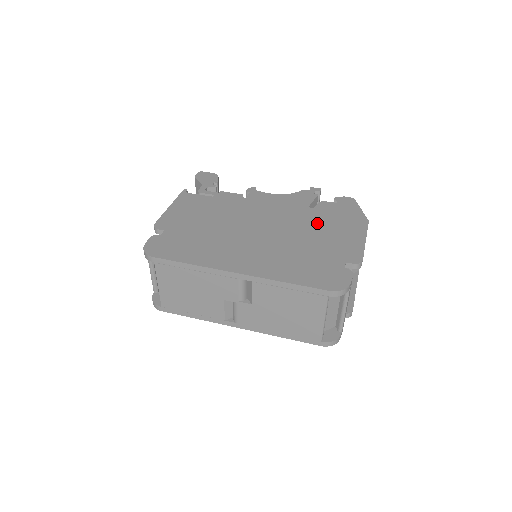
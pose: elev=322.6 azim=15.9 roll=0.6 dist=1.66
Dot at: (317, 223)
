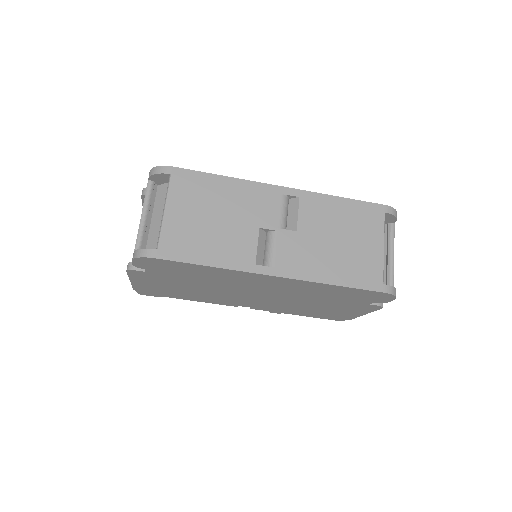
Dot at: occluded
